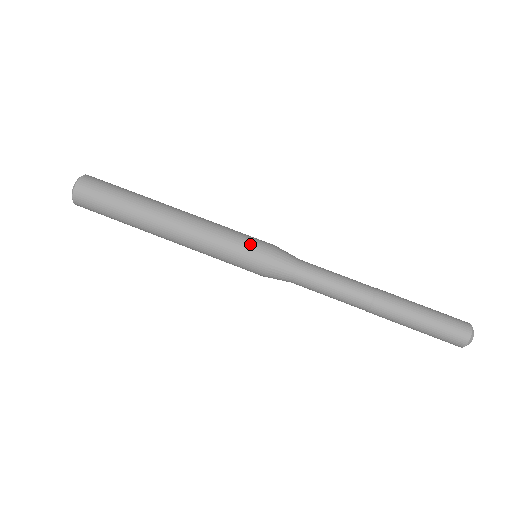
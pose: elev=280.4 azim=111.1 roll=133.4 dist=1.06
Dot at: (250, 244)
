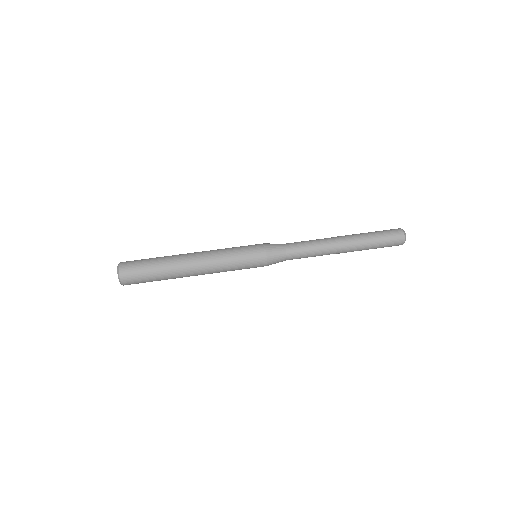
Dot at: (251, 257)
